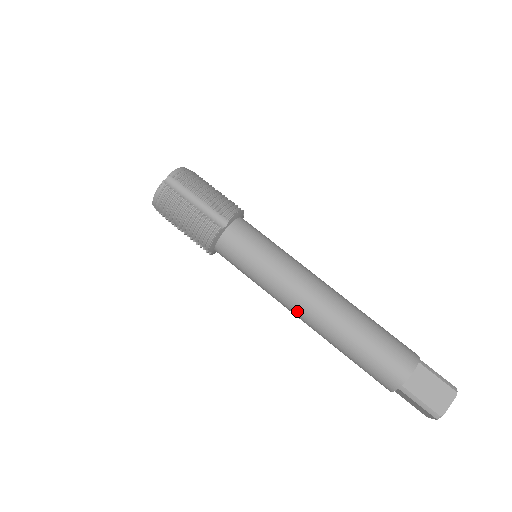
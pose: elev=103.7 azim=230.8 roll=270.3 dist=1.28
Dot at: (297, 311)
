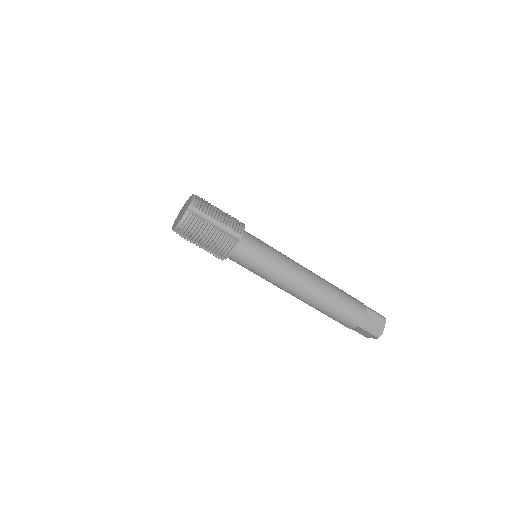
Dot at: occluded
